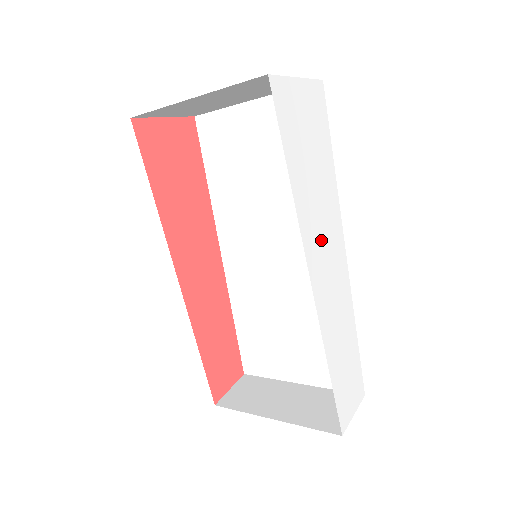
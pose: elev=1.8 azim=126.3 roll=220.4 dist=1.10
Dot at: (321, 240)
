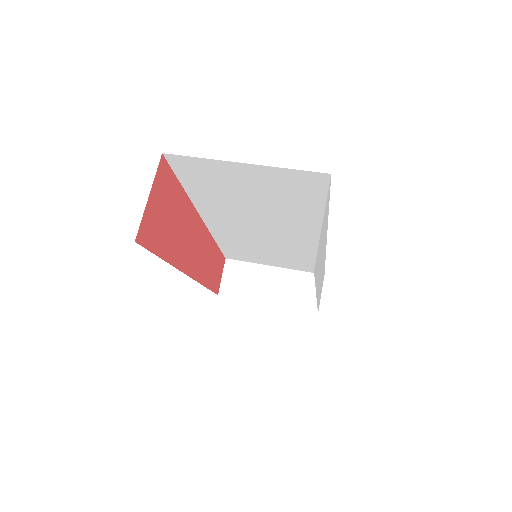
Dot at: occluded
